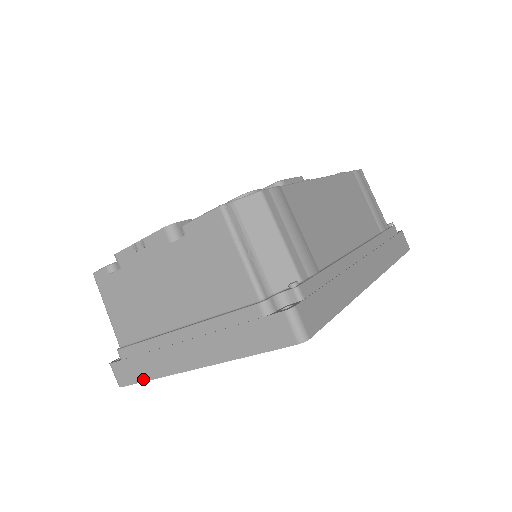
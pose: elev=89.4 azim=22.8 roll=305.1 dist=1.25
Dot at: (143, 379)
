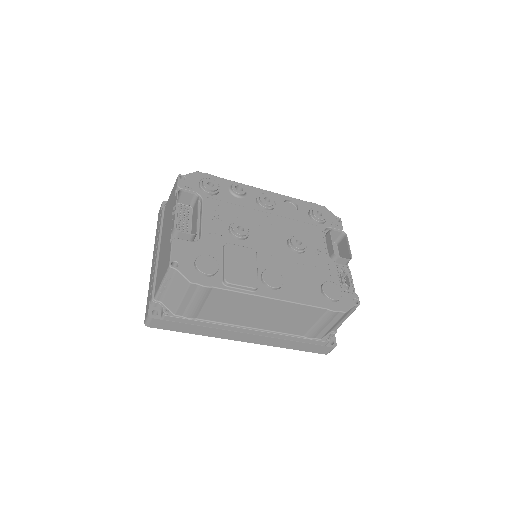
Dot at: occluded
